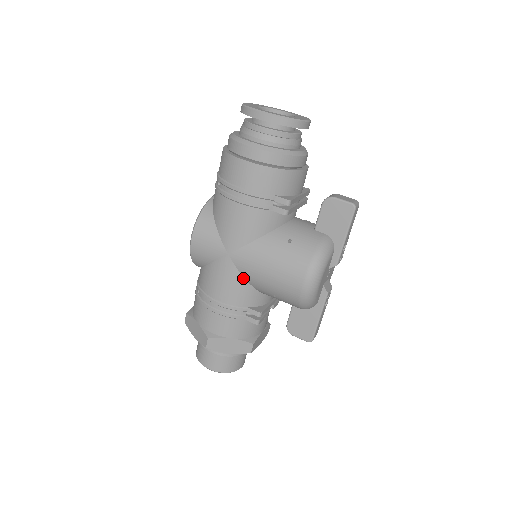
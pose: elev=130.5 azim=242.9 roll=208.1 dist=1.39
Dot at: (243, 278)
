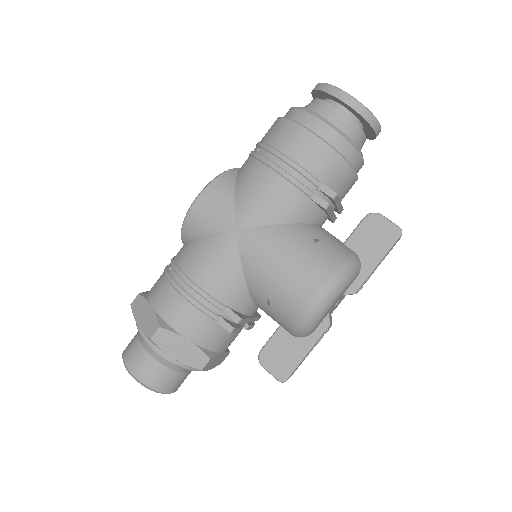
Dot at: (240, 265)
